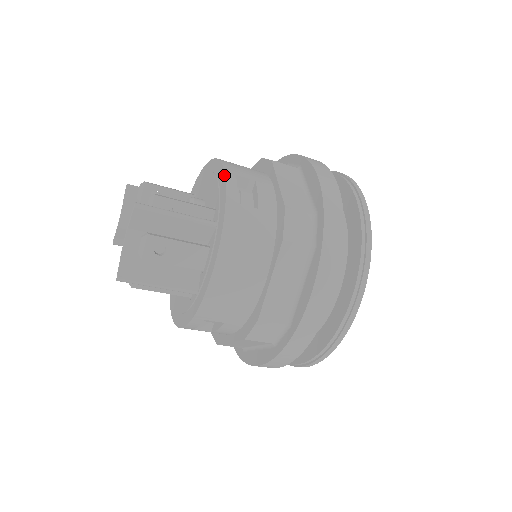
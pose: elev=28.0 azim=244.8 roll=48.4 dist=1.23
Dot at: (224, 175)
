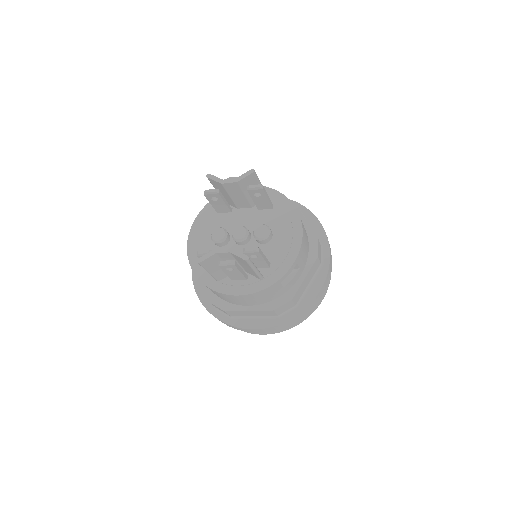
Dot at: (293, 262)
